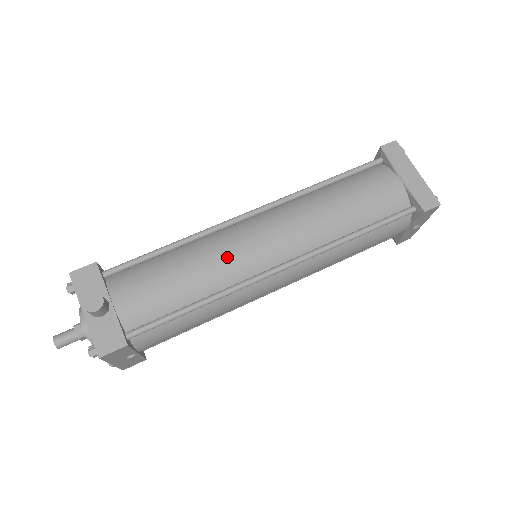
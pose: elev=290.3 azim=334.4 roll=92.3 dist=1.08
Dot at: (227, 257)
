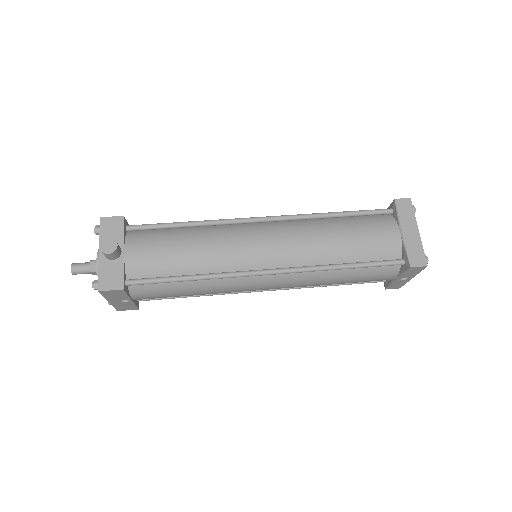
Dot at: (228, 248)
